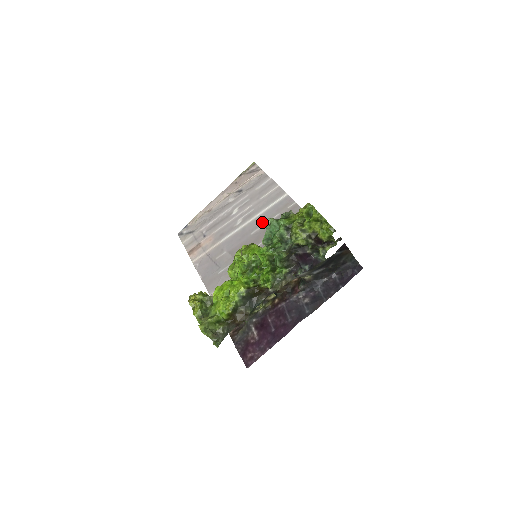
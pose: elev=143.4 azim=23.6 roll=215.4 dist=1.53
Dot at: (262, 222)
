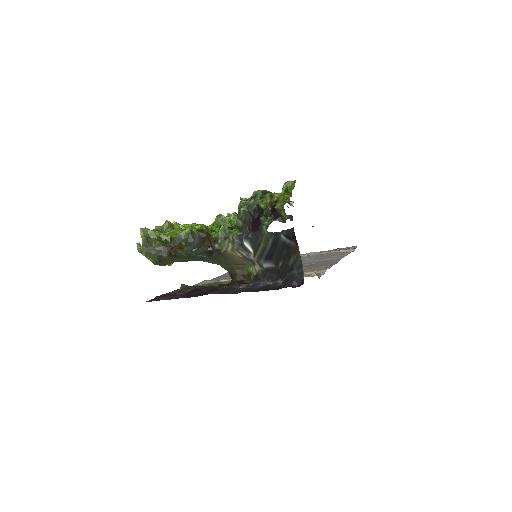
Dot at: (302, 263)
